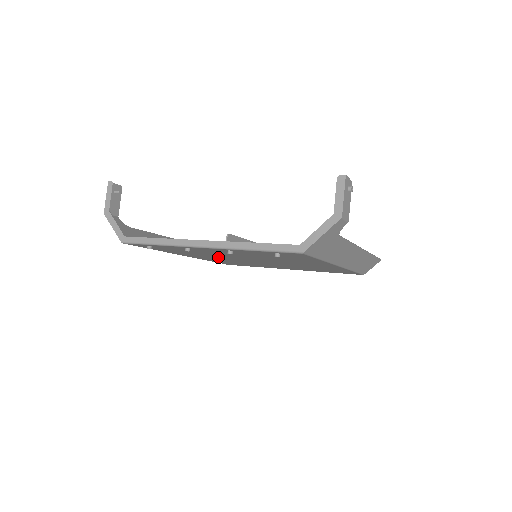
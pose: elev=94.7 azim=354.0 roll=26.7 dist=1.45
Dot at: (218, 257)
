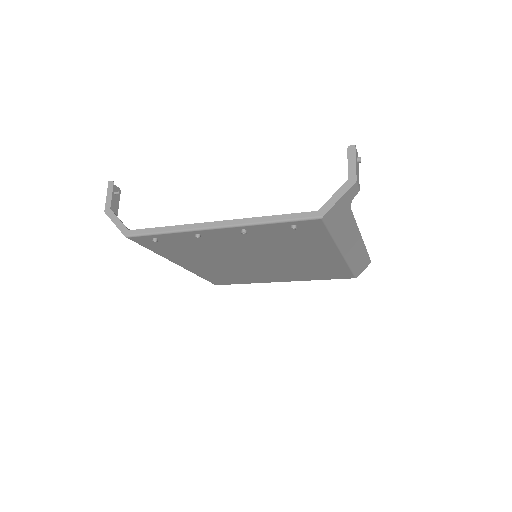
Dot at: (217, 259)
